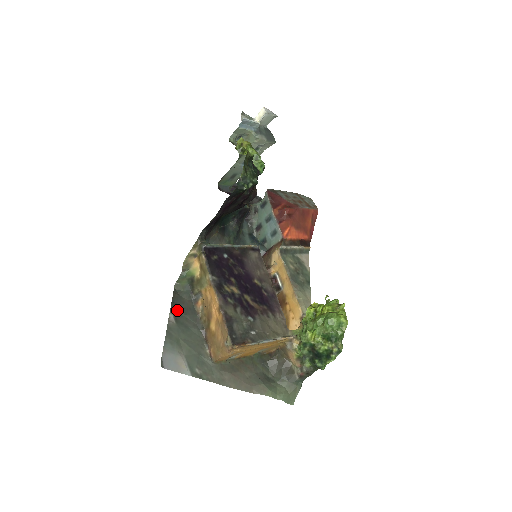
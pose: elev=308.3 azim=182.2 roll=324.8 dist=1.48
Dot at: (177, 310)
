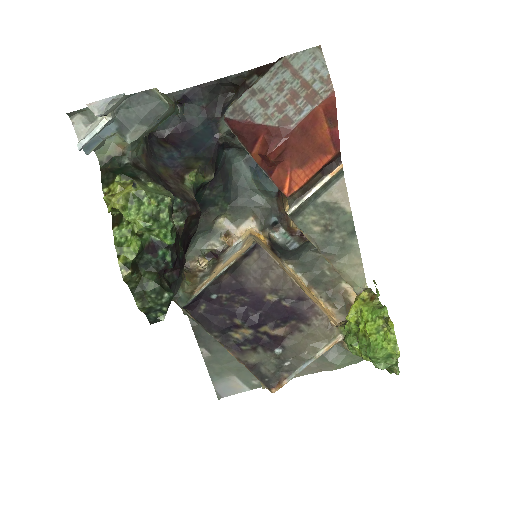
Dot at: (205, 341)
